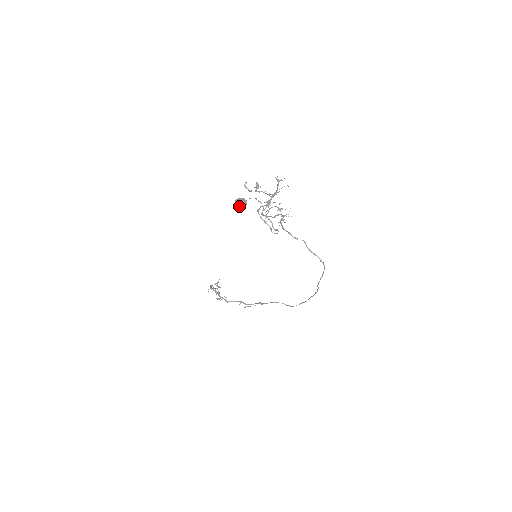
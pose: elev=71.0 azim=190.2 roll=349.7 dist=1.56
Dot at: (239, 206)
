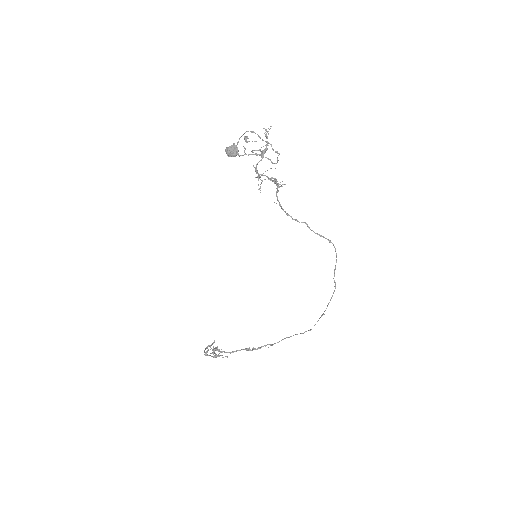
Dot at: (231, 151)
